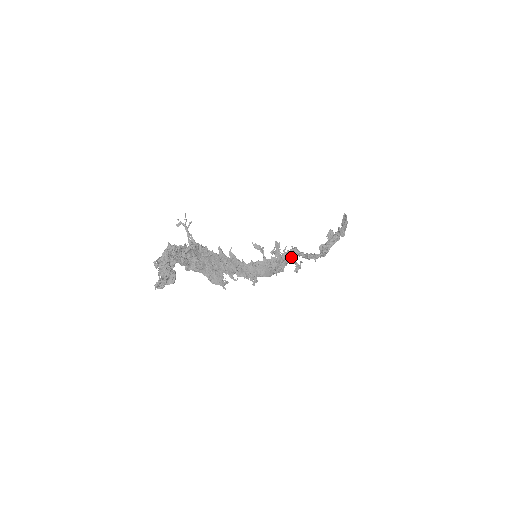
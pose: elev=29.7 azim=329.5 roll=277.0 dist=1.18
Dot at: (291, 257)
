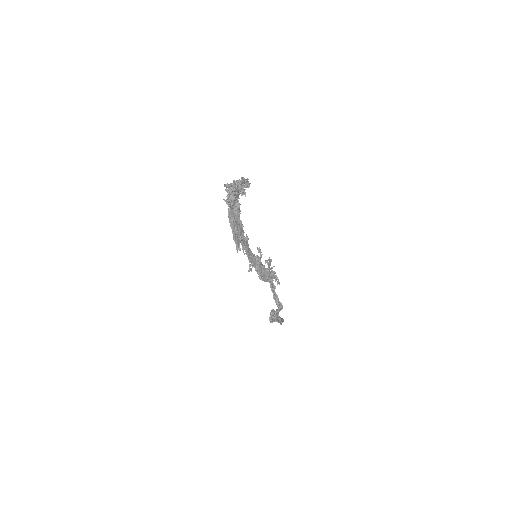
Dot at: (271, 280)
